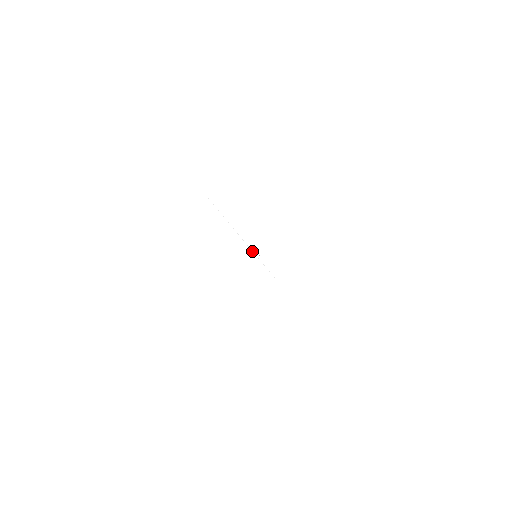
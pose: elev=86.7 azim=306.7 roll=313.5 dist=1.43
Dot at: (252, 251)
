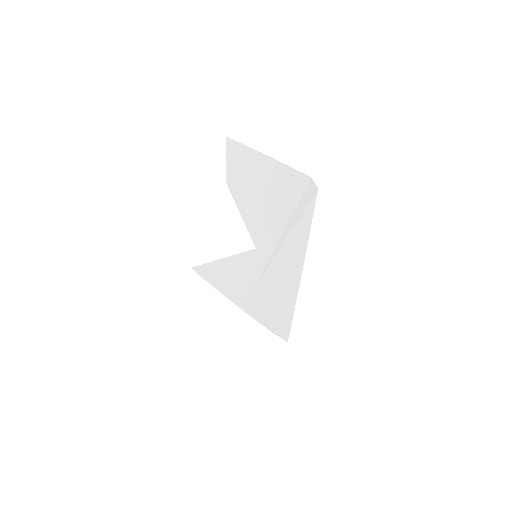
Dot at: (255, 249)
